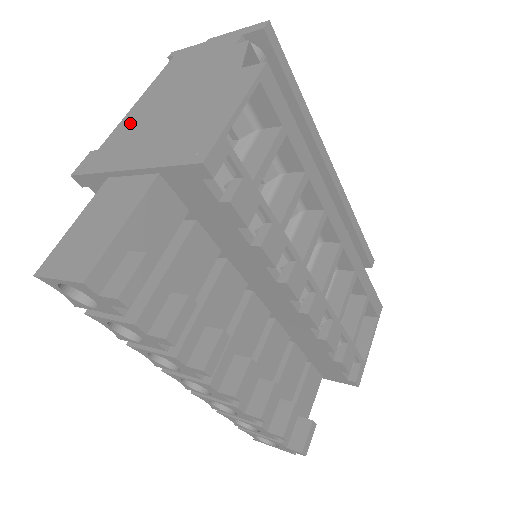
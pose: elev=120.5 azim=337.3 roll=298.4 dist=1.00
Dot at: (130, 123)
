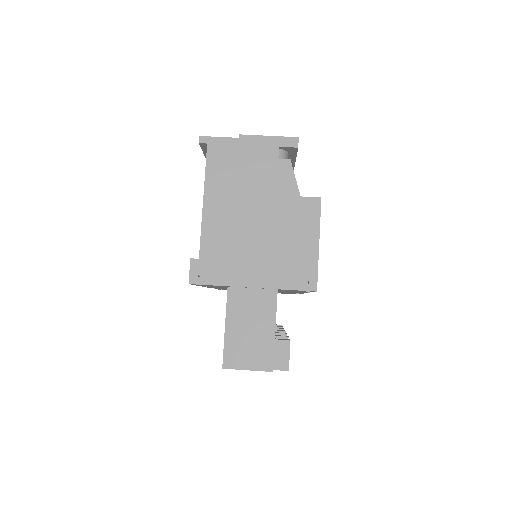
Dot at: (216, 233)
